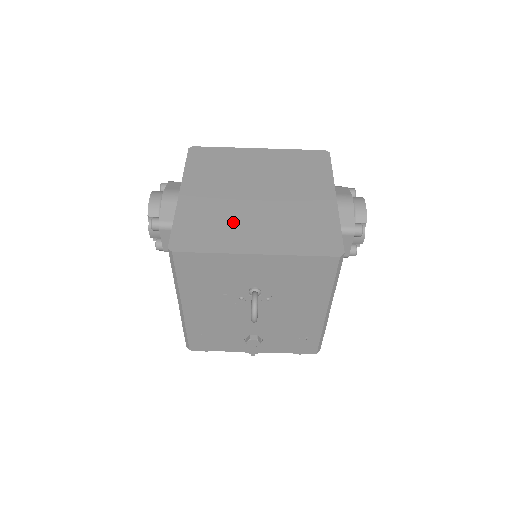
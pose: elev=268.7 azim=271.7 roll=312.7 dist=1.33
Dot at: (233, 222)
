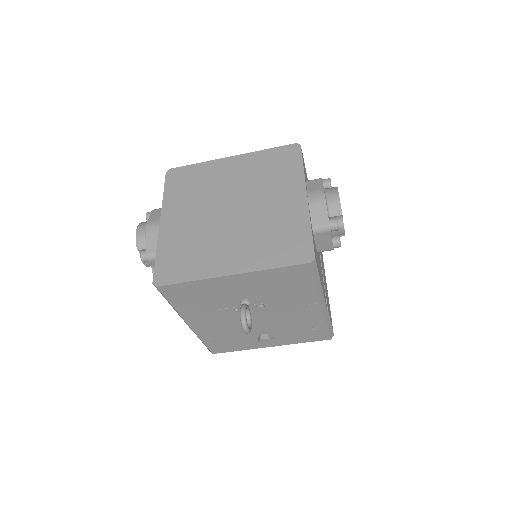
Dot at: (209, 244)
